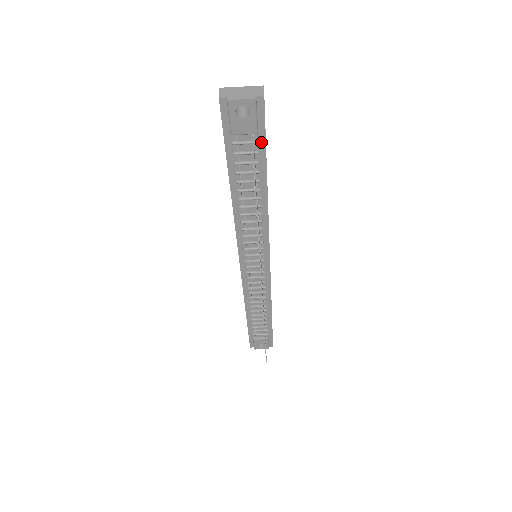
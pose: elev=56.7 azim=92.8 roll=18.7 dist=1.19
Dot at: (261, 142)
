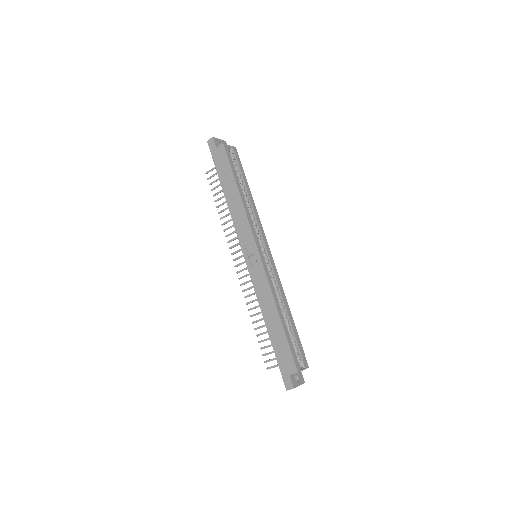
Dot at: occluded
